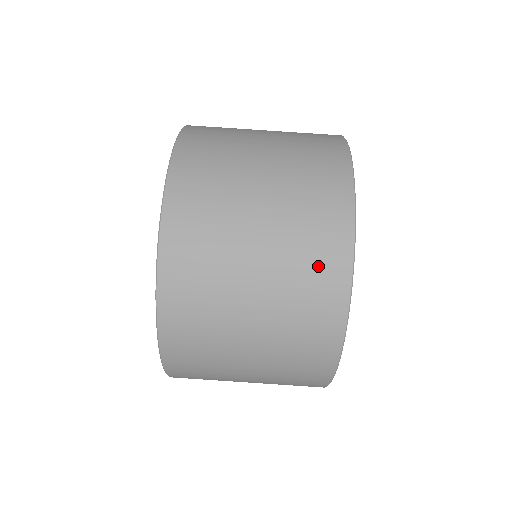
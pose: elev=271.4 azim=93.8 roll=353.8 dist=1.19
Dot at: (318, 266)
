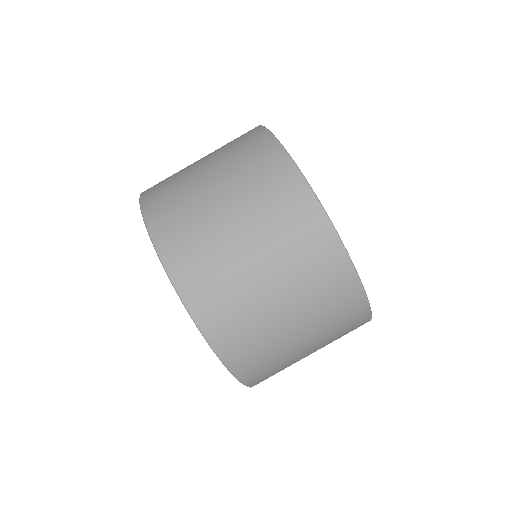
Dot at: (320, 265)
